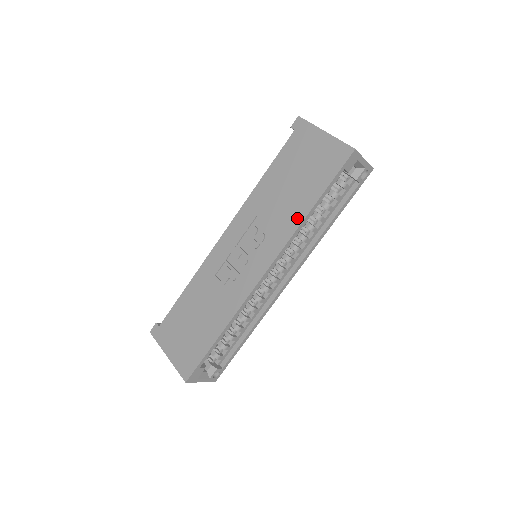
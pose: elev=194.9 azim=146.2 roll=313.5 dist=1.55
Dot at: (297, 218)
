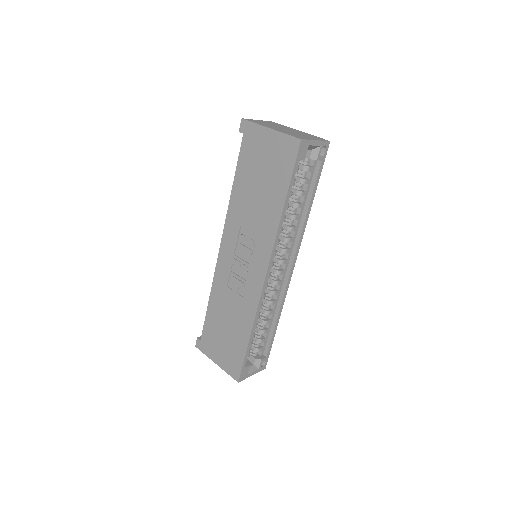
Dot at: (274, 219)
